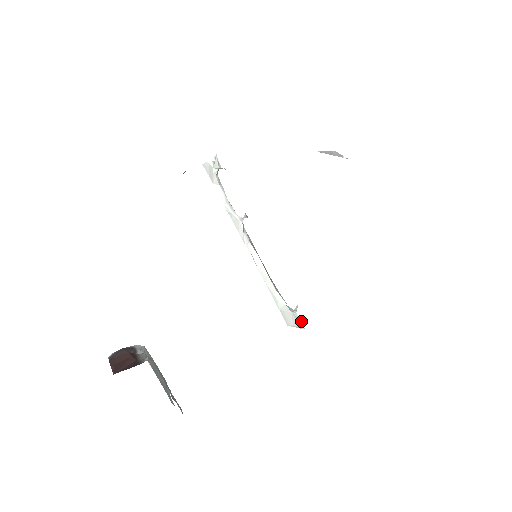
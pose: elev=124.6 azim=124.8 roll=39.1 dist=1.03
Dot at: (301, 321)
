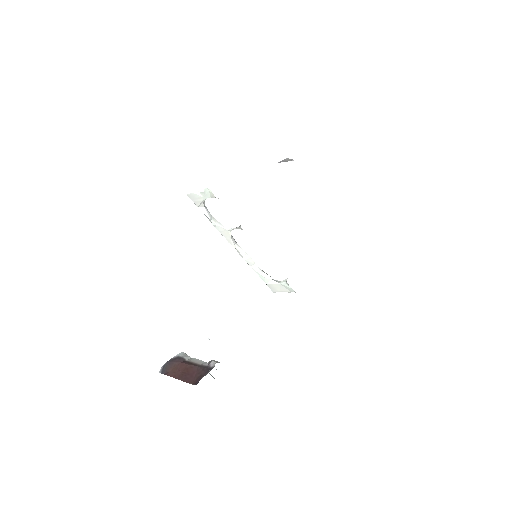
Dot at: (292, 289)
